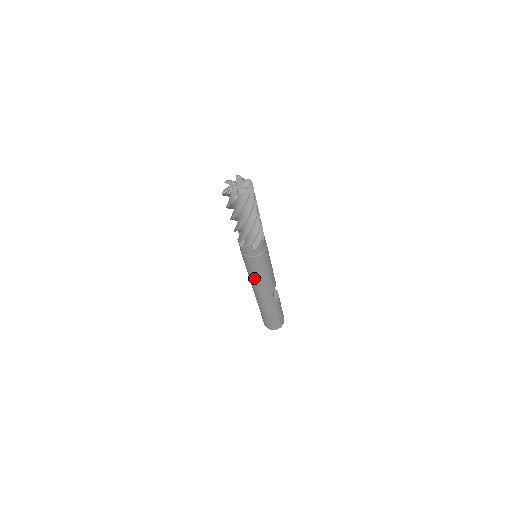
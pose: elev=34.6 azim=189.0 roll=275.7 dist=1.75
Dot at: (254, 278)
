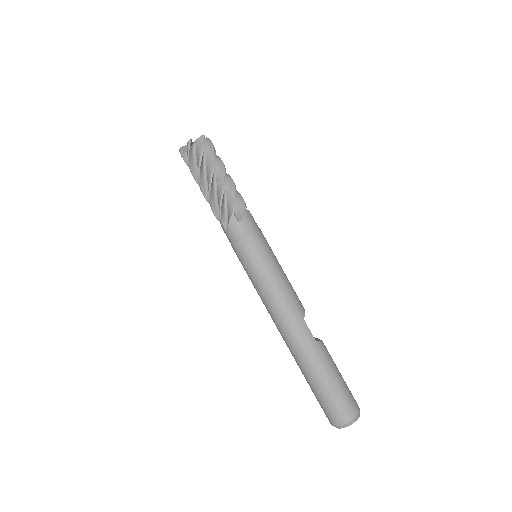
Dot at: (263, 286)
